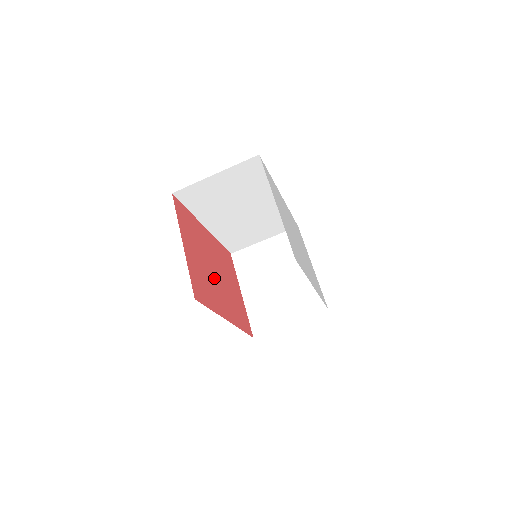
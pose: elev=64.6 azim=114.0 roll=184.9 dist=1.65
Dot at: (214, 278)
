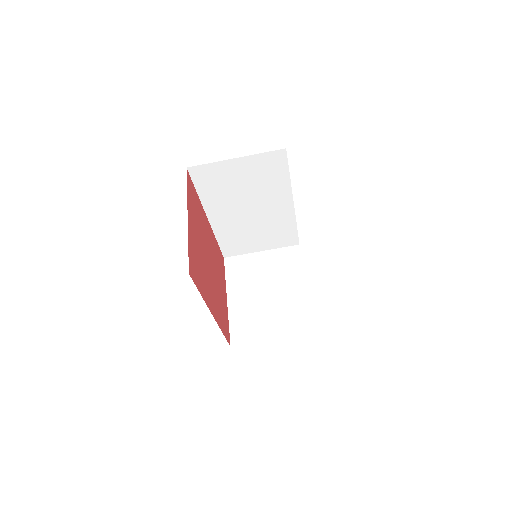
Dot at: (207, 268)
